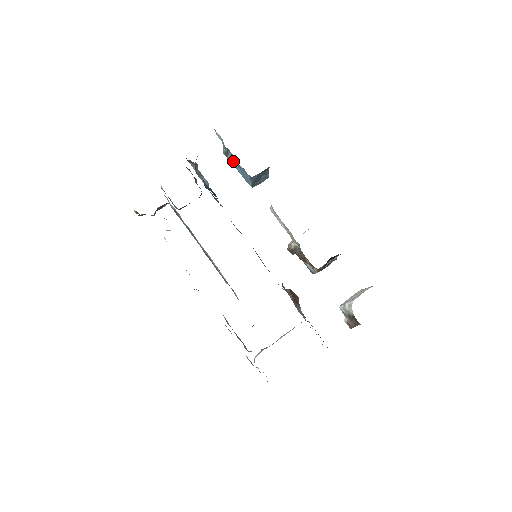
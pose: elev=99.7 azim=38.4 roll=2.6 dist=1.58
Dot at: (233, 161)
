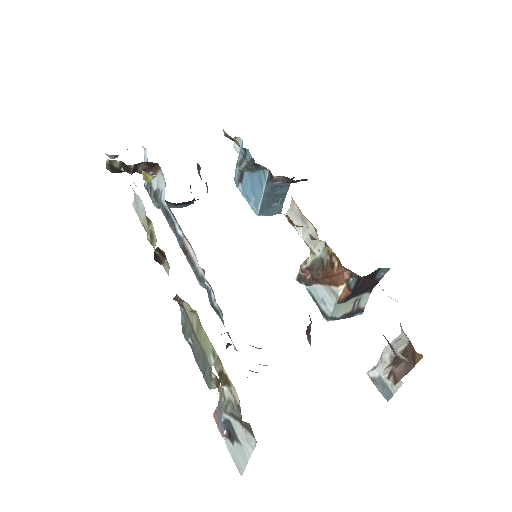
Dot at: (248, 167)
